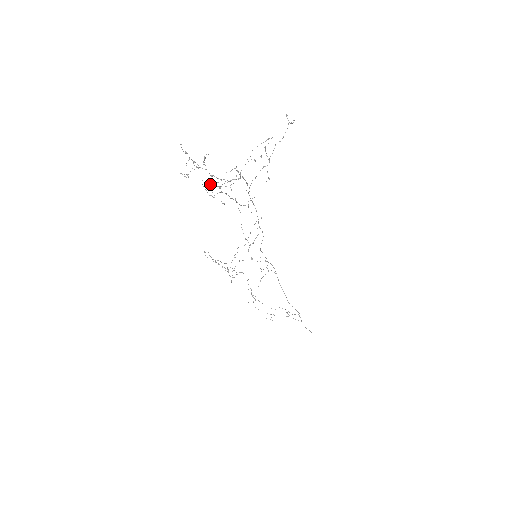
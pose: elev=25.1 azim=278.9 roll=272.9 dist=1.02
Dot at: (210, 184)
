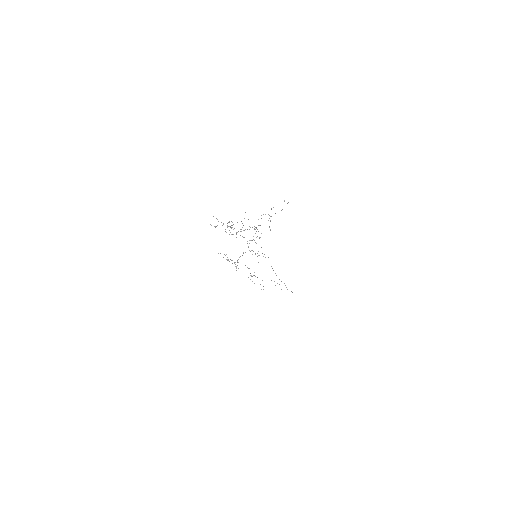
Dot at: occluded
